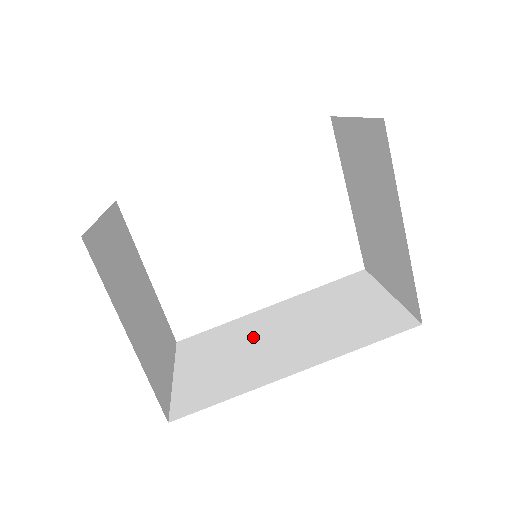
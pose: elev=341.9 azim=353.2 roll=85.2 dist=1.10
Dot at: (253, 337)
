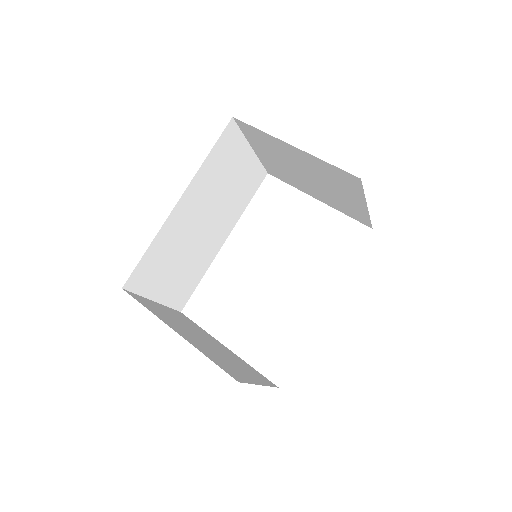
Dot at: occluded
